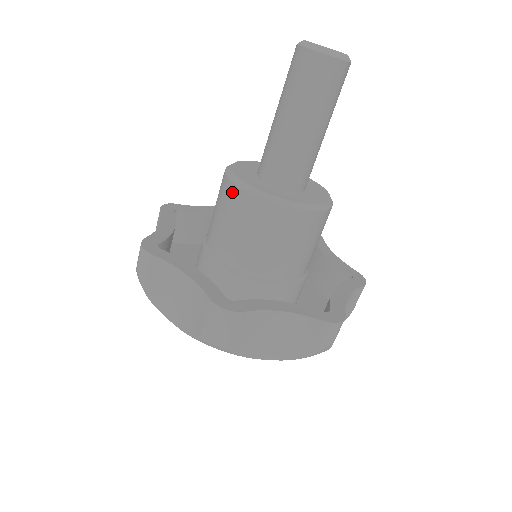
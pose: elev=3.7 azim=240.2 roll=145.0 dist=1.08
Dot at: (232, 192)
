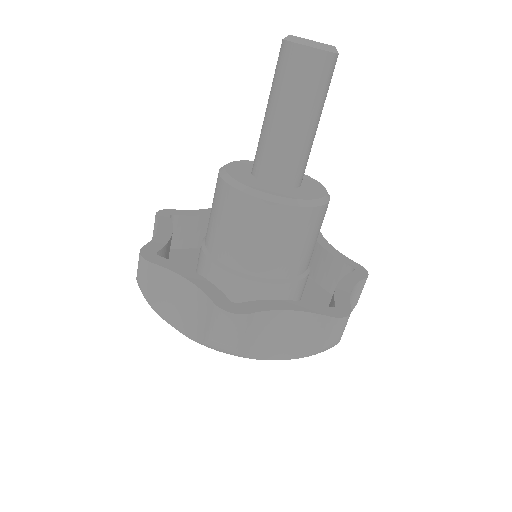
Dot at: (276, 212)
